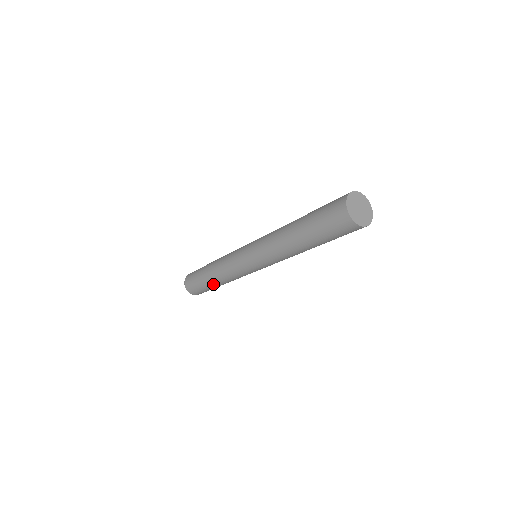
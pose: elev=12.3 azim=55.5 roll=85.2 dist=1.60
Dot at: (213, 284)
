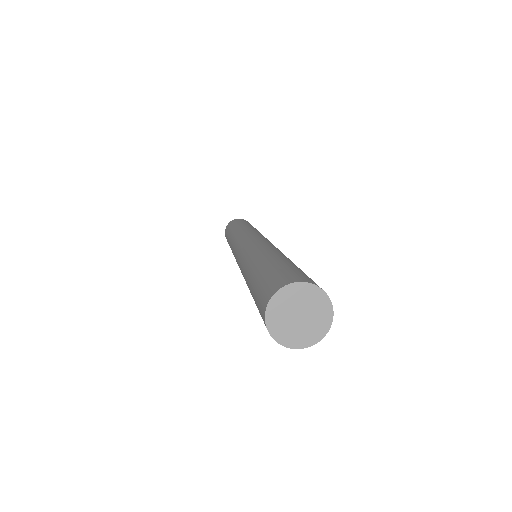
Dot at: occluded
